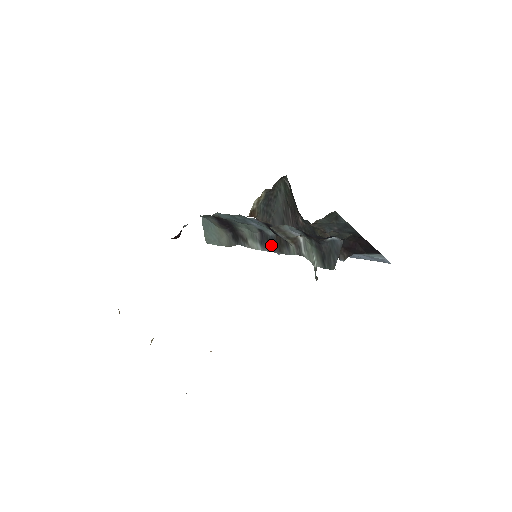
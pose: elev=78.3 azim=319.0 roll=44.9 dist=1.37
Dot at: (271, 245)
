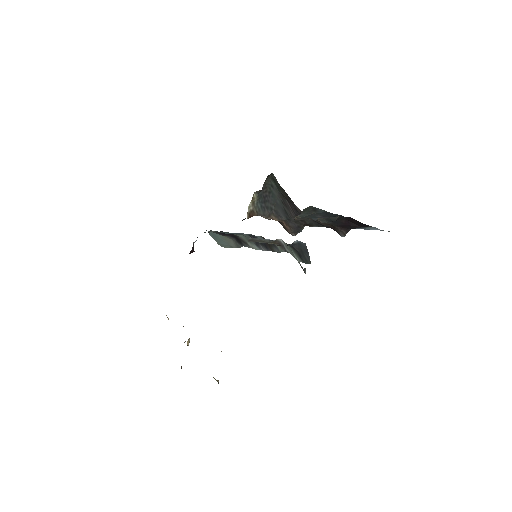
Dot at: (264, 246)
